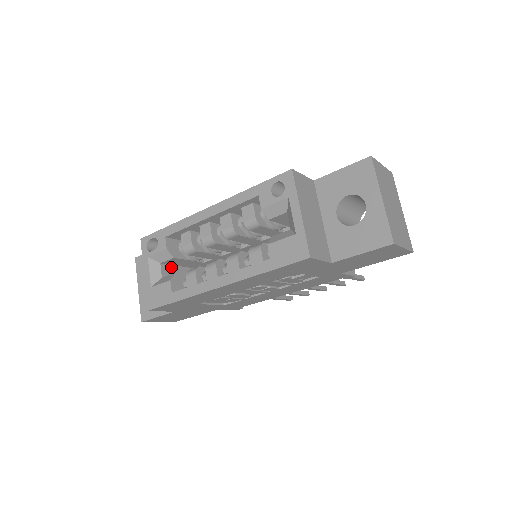
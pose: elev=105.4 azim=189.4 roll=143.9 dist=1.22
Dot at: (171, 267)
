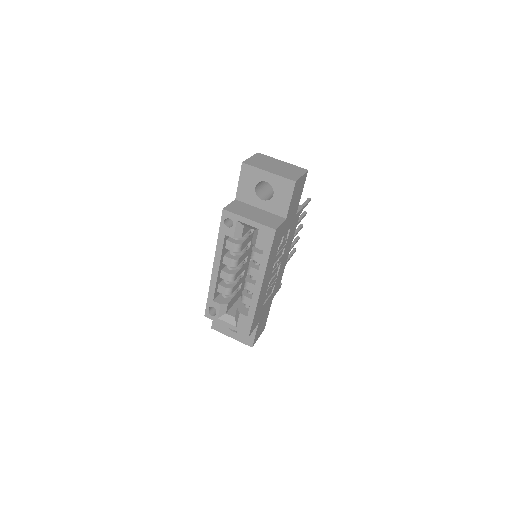
Dot at: (232, 309)
